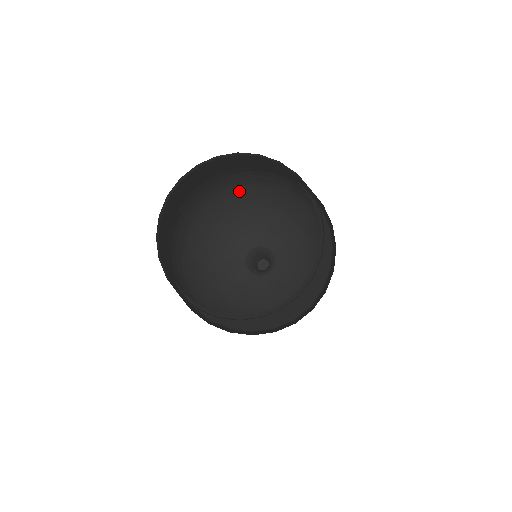
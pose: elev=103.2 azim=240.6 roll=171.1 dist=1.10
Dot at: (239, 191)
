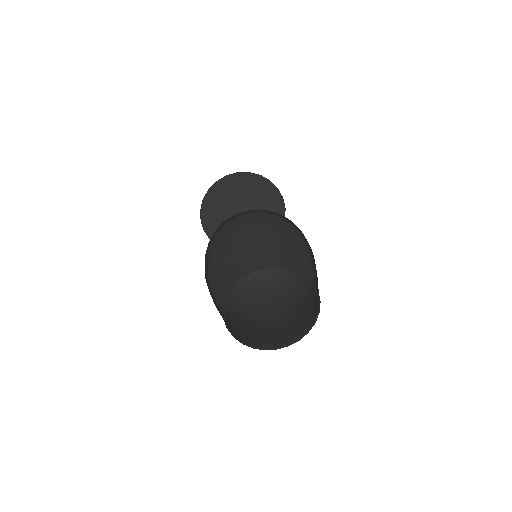
Dot at: (211, 238)
